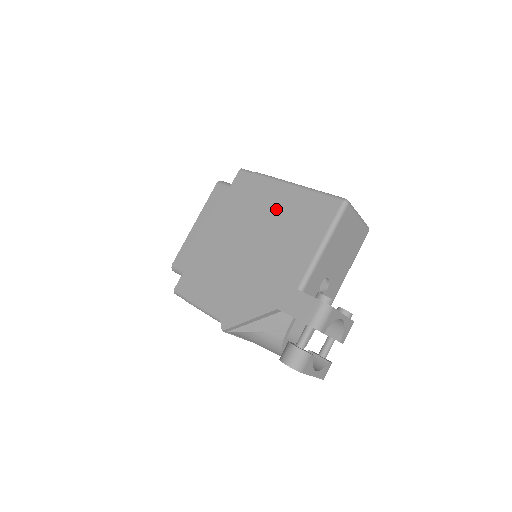
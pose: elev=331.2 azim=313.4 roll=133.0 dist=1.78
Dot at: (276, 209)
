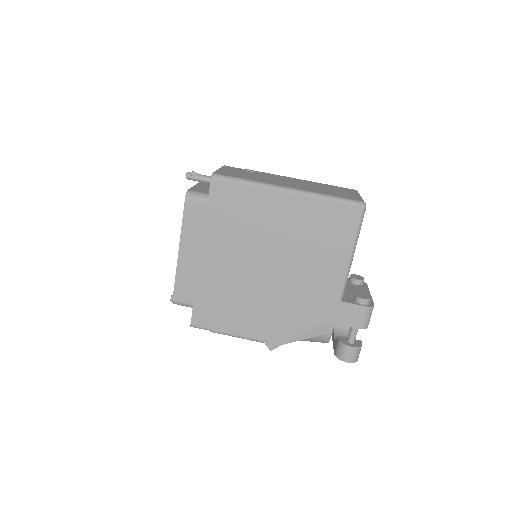
Dot at: (284, 224)
